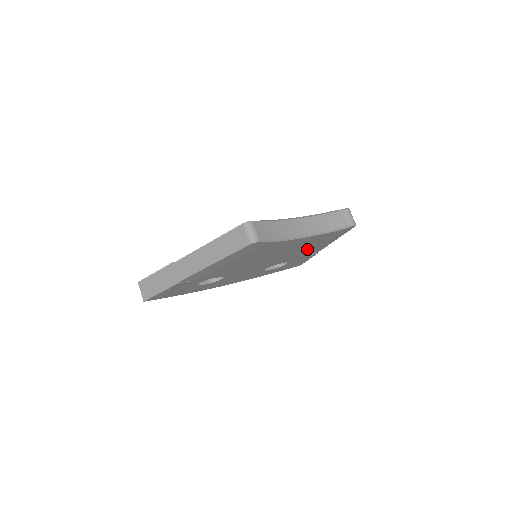
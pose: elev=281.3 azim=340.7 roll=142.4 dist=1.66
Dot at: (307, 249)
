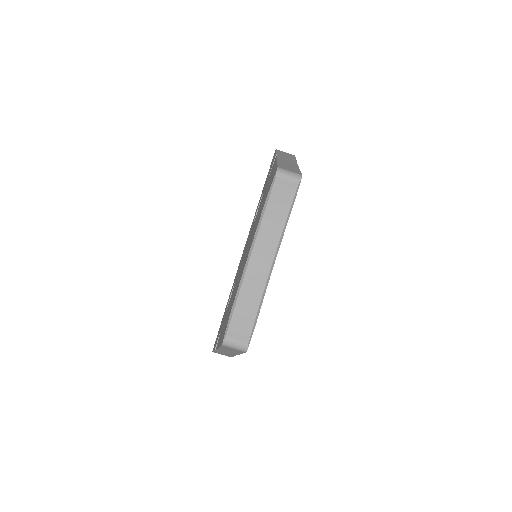
Dot at: occluded
